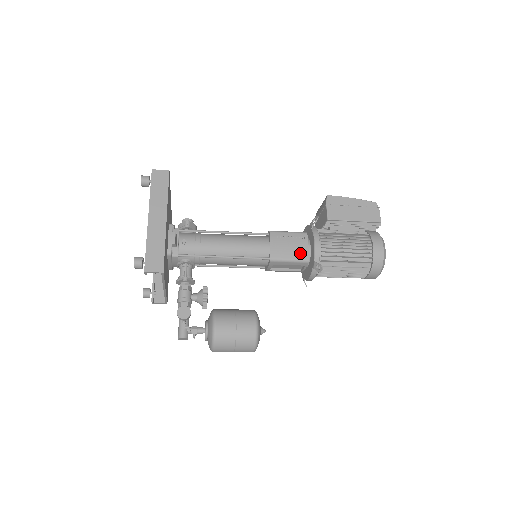
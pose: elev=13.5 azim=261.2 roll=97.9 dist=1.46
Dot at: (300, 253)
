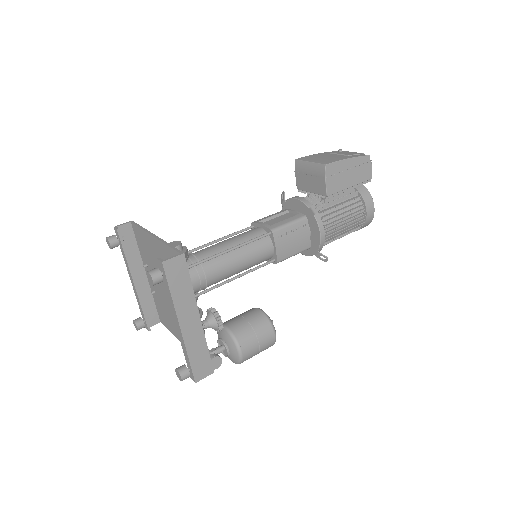
Dot at: (303, 244)
